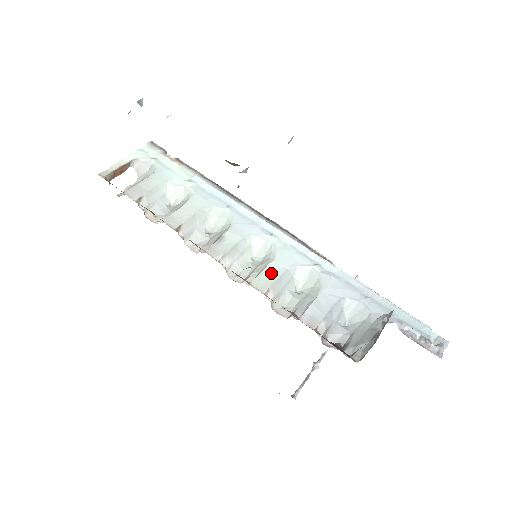
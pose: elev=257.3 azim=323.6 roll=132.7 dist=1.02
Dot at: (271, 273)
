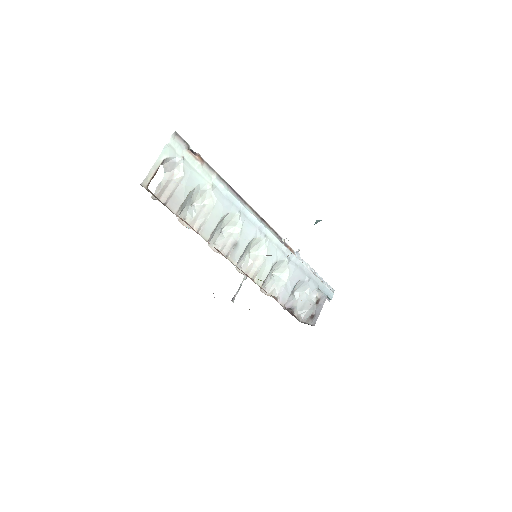
Dot at: (264, 269)
